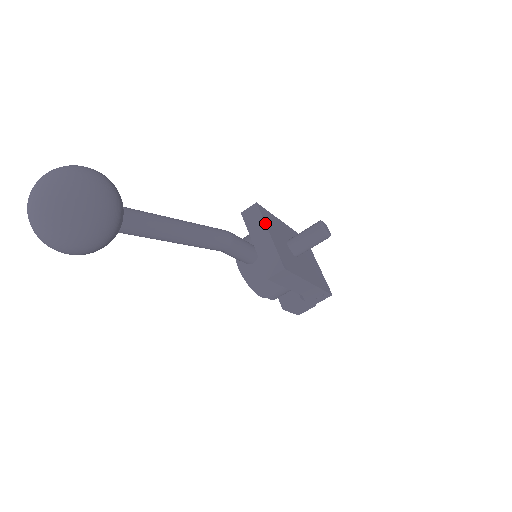
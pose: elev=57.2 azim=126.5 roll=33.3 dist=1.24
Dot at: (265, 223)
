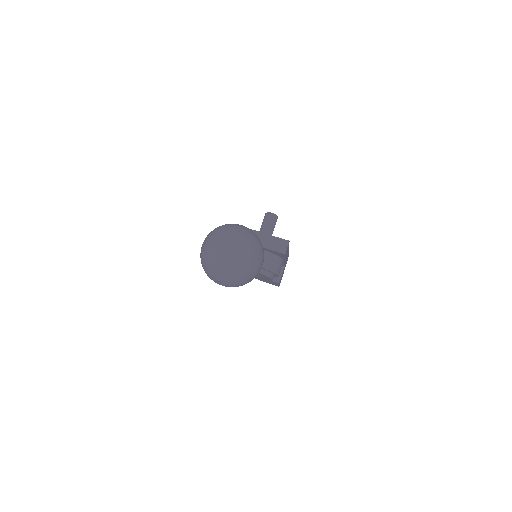
Dot at: (252, 230)
